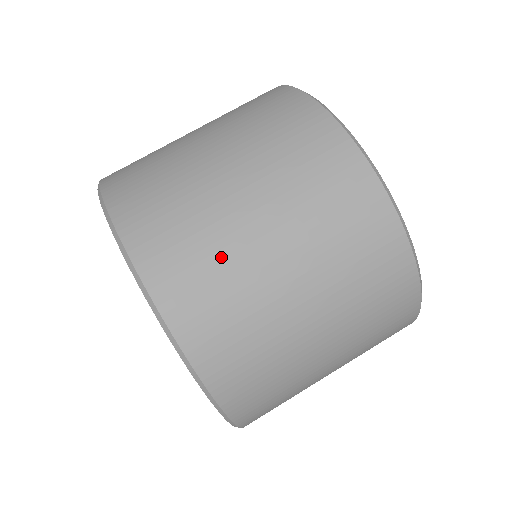
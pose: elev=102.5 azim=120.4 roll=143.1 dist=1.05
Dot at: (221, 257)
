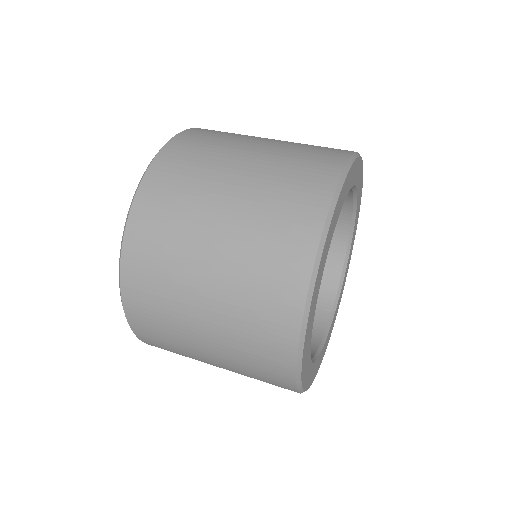
Dot at: (173, 259)
